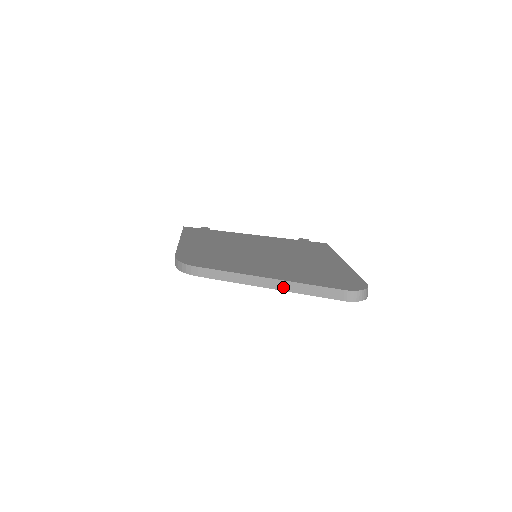
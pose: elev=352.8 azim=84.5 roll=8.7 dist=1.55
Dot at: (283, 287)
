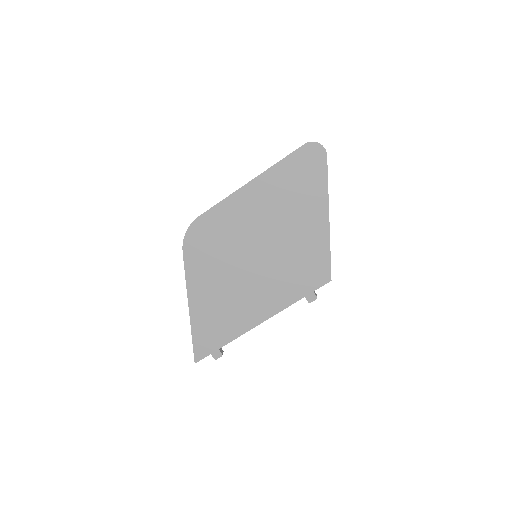
Dot at: (263, 172)
